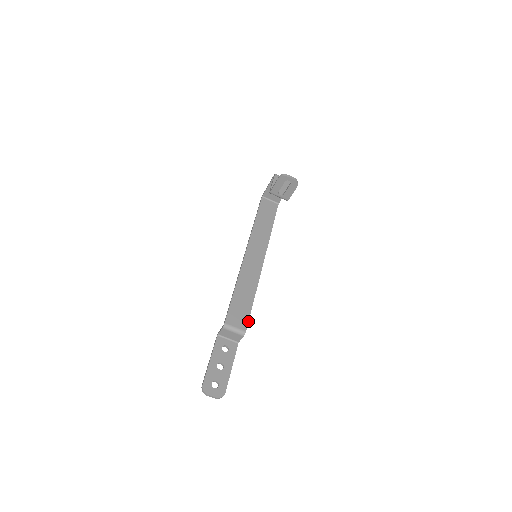
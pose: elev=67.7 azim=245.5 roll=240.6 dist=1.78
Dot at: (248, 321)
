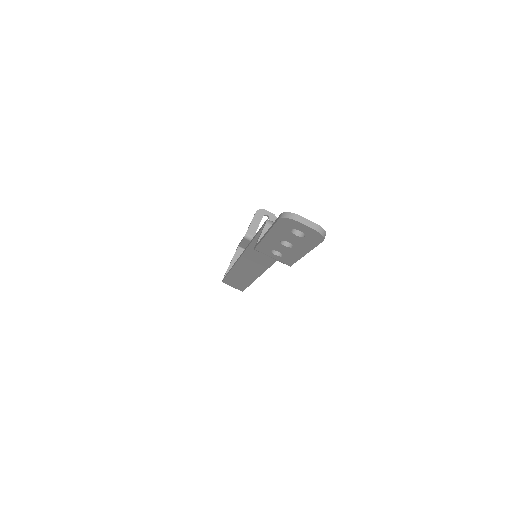
Dot at: occluded
